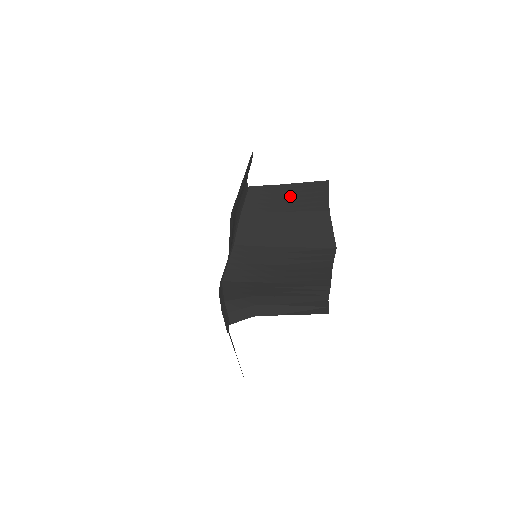
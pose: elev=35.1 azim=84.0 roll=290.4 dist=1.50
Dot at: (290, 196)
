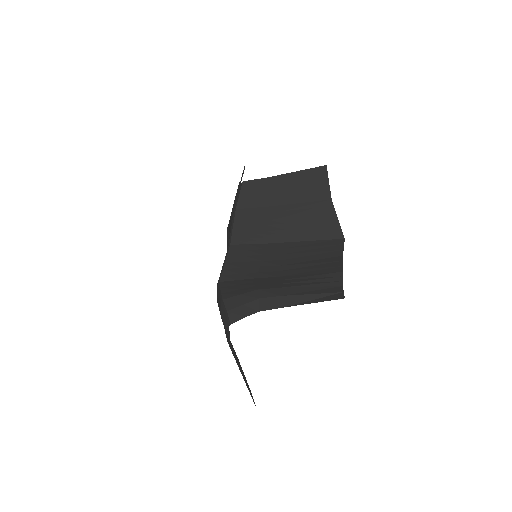
Dot at: (287, 187)
